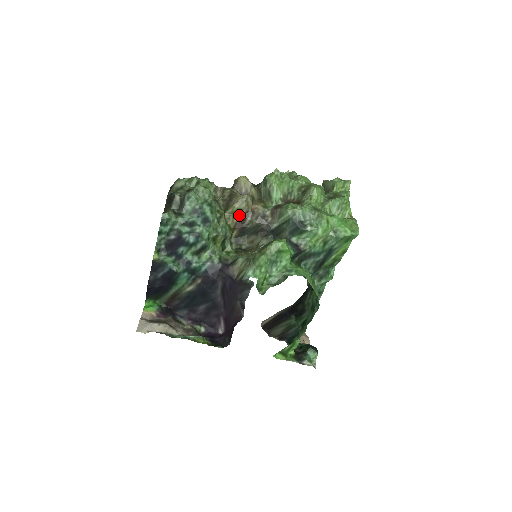
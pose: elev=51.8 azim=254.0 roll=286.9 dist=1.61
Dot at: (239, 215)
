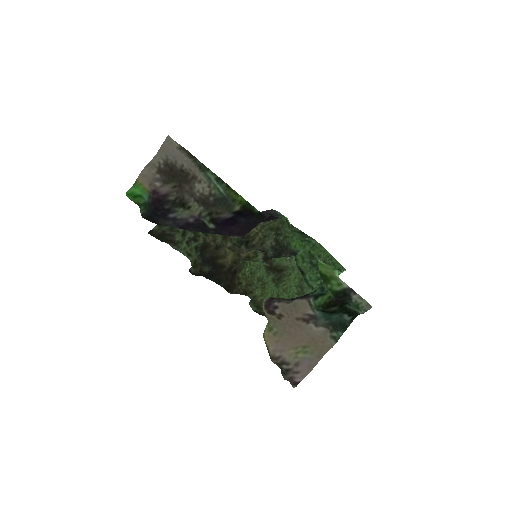
Dot at: occluded
